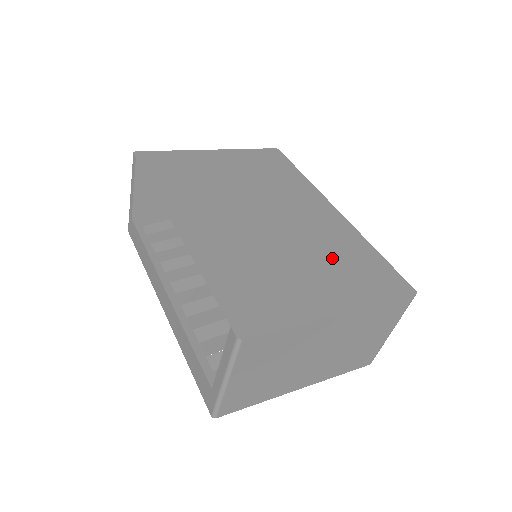
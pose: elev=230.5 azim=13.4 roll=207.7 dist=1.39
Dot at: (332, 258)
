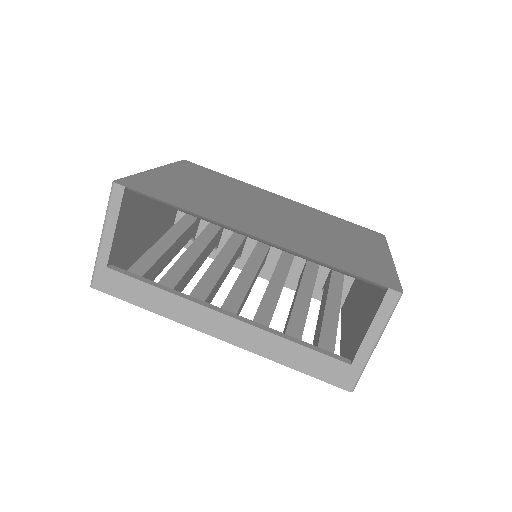
Dot at: (336, 228)
